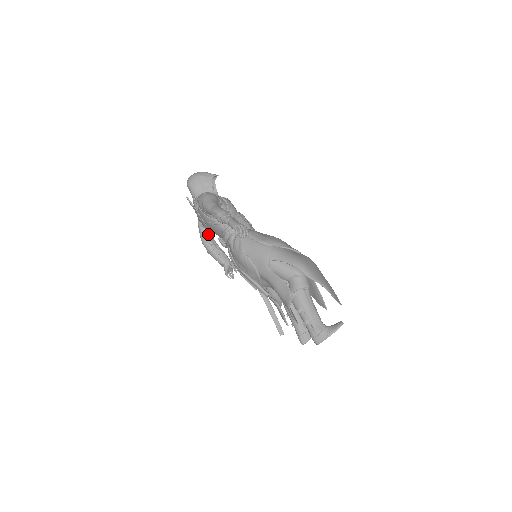
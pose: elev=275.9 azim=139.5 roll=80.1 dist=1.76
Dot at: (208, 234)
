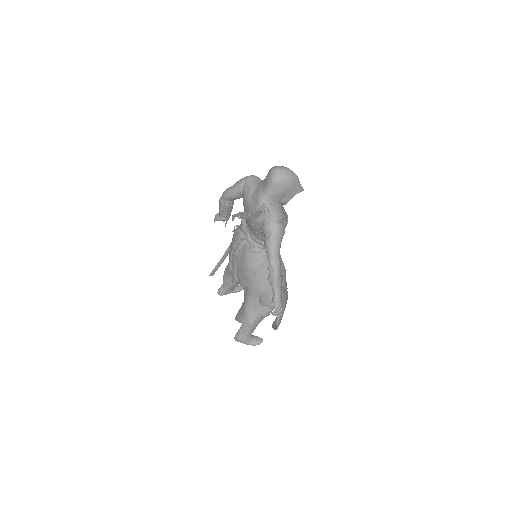
Dot at: (240, 212)
